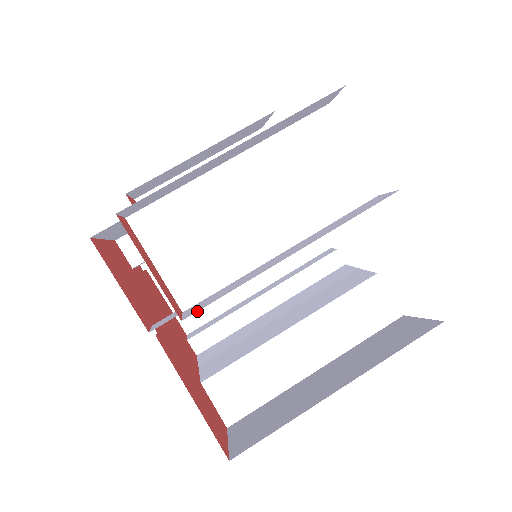
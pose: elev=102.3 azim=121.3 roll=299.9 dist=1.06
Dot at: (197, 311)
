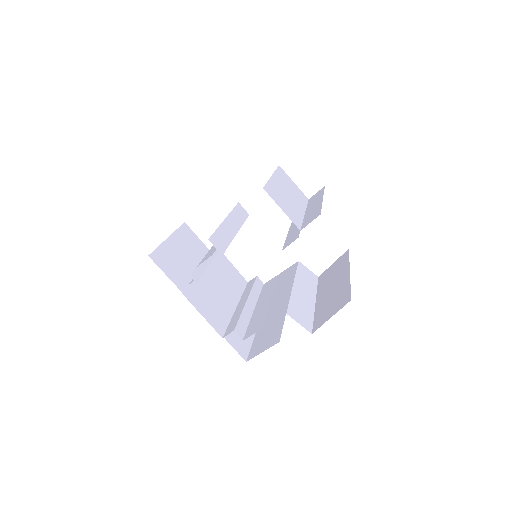
Dot at: (219, 321)
